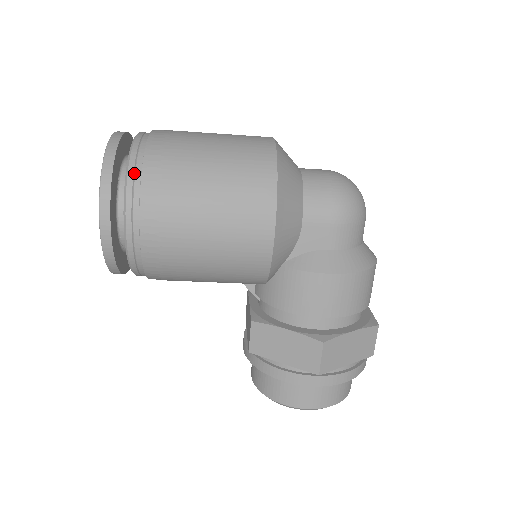
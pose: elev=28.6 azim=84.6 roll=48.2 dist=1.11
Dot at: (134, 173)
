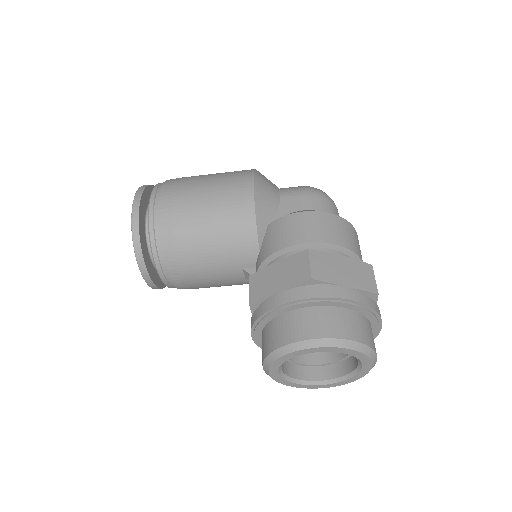
Dot at: (162, 183)
